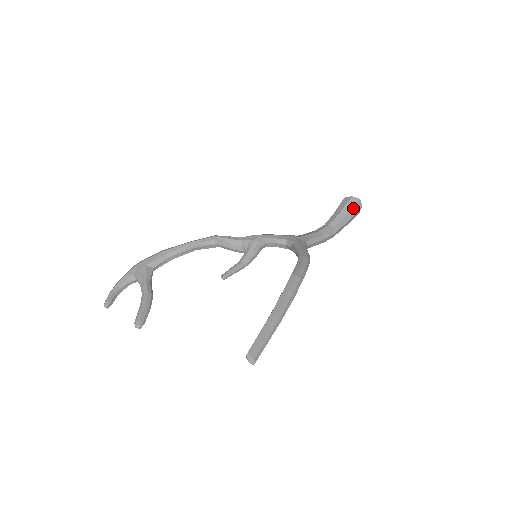
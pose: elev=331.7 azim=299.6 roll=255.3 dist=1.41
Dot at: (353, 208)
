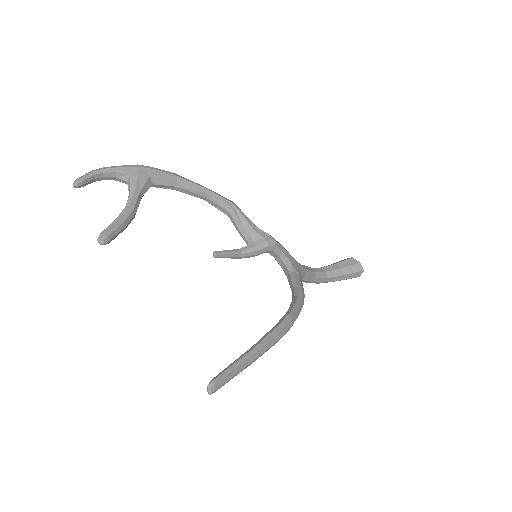
Dot at: (353, 273)
